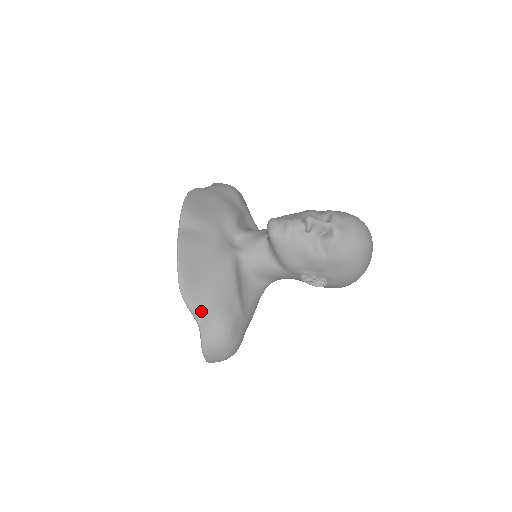
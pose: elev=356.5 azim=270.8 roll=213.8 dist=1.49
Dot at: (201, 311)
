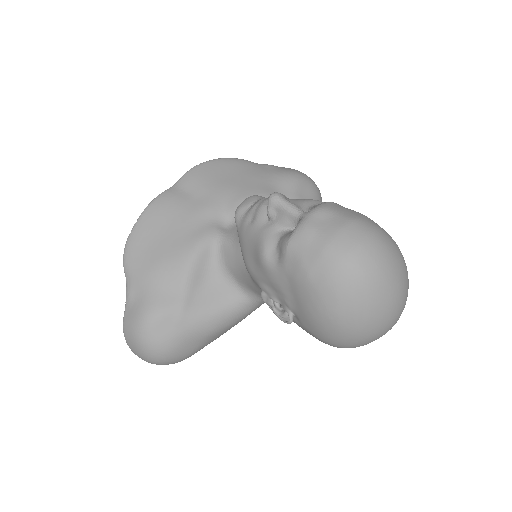
Dot at: (132, 280)
